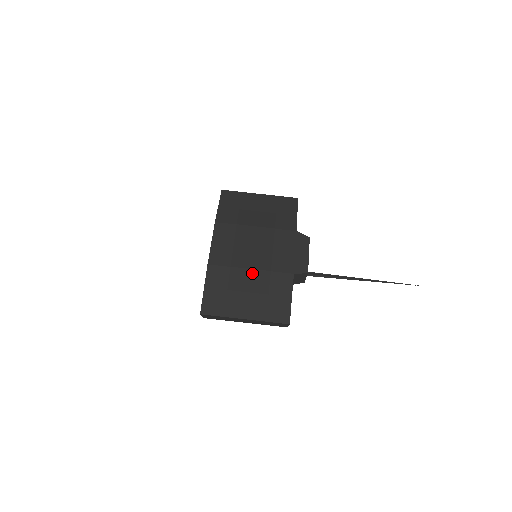
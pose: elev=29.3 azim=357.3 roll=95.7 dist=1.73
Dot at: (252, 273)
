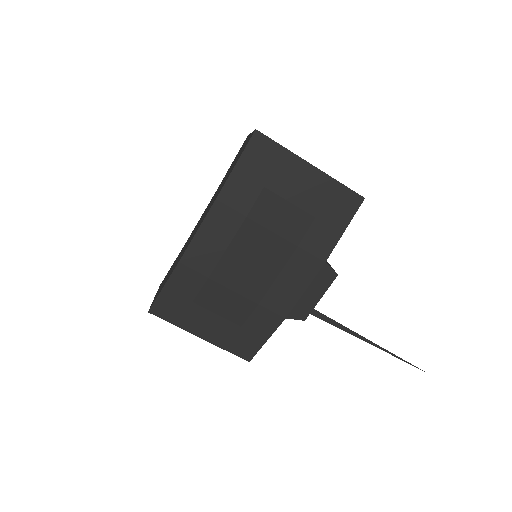
Dot at: (233, 297)
